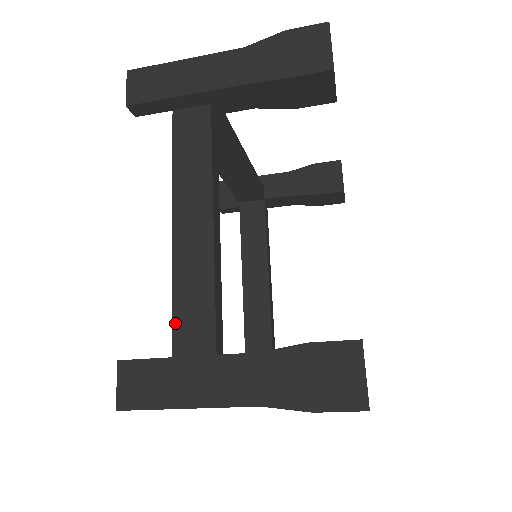
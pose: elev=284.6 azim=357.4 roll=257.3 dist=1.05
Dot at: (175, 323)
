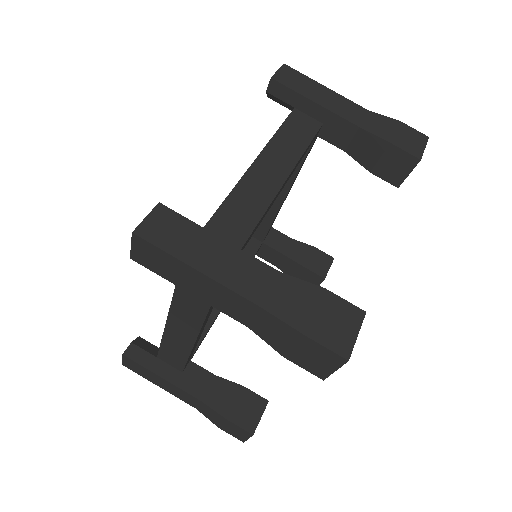
Dot at: (214, 218)
